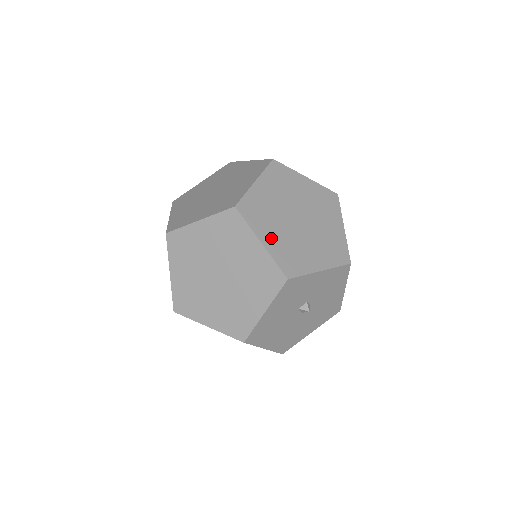
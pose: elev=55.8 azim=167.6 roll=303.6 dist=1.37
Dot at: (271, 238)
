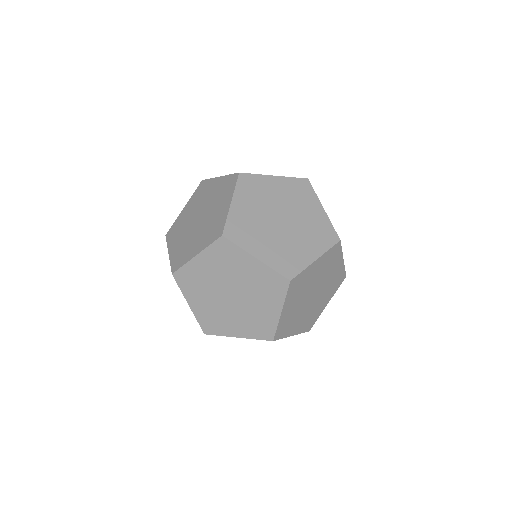
Dot at: (198, 304)
